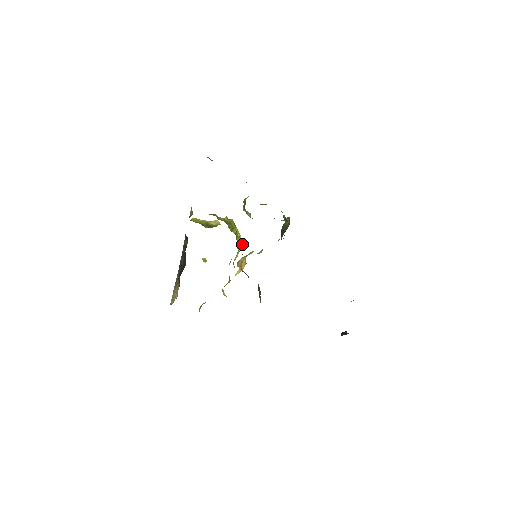
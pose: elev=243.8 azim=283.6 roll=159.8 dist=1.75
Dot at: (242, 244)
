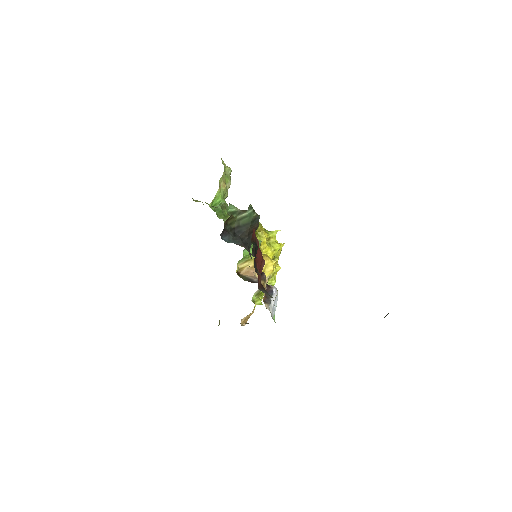
Dot at: occluded
